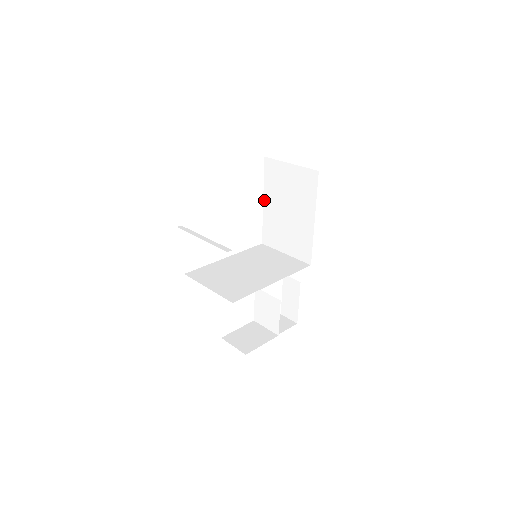
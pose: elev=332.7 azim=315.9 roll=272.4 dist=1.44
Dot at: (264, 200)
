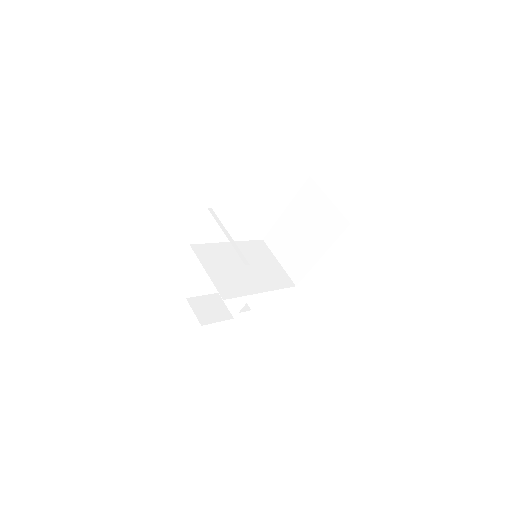
Dot at: (287, 208)
